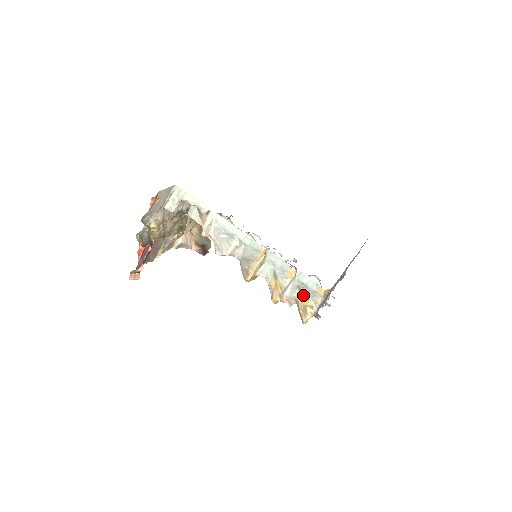
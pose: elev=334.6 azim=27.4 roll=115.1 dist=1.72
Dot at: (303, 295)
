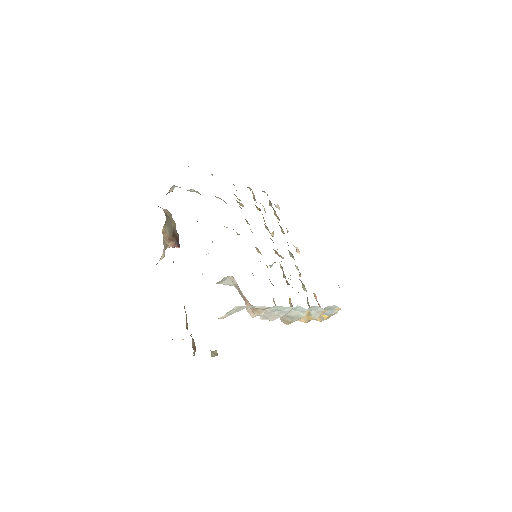
Dot at: occluded
